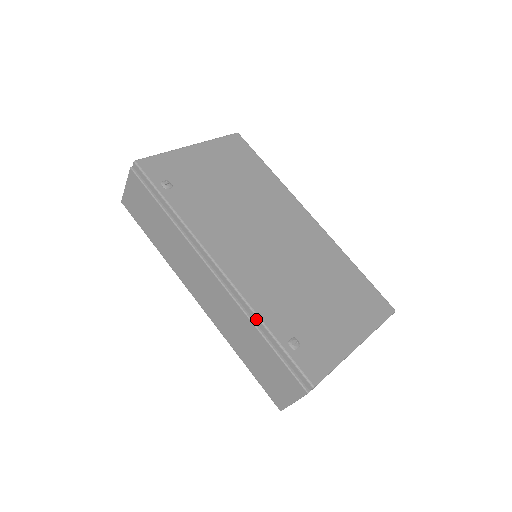
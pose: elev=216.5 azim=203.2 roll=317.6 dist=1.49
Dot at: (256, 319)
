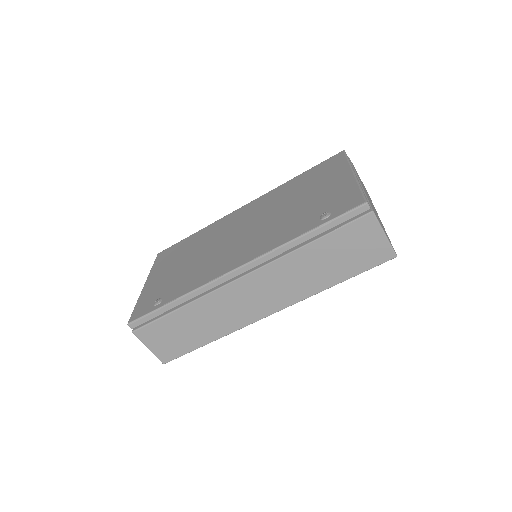
Dot at: (292, 244)
